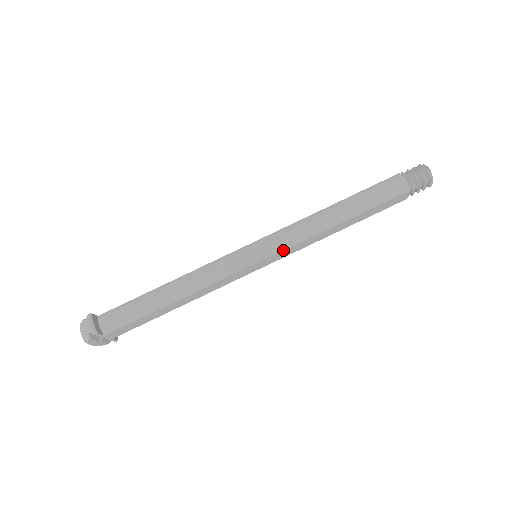
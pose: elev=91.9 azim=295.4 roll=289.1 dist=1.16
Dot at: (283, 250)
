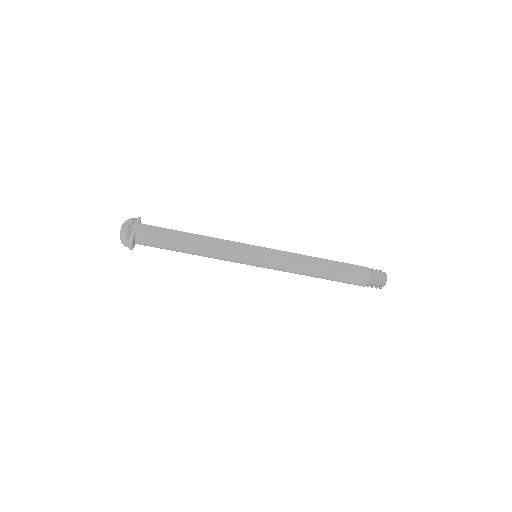
Dot at: occluded
